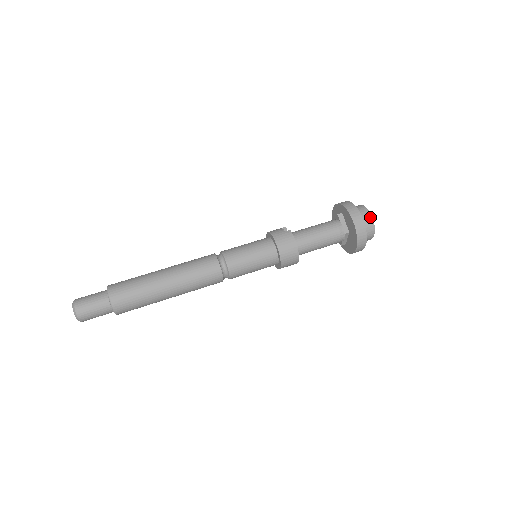
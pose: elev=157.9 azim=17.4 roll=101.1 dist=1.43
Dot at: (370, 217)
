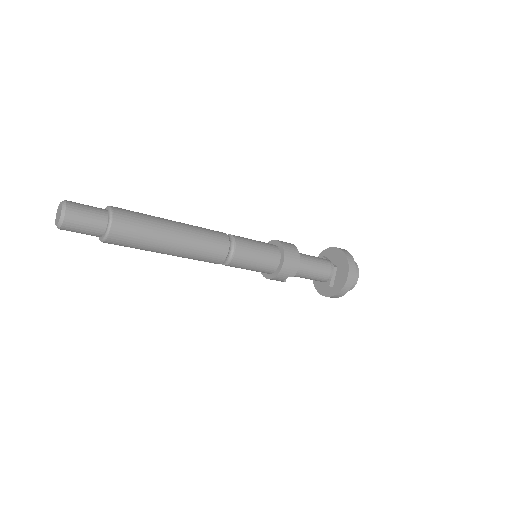
Dot at: occluded
